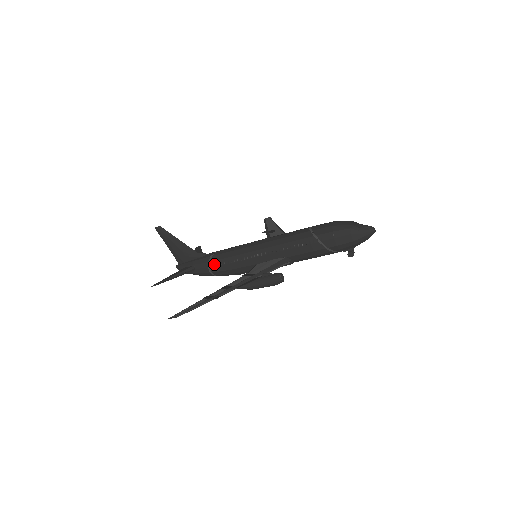
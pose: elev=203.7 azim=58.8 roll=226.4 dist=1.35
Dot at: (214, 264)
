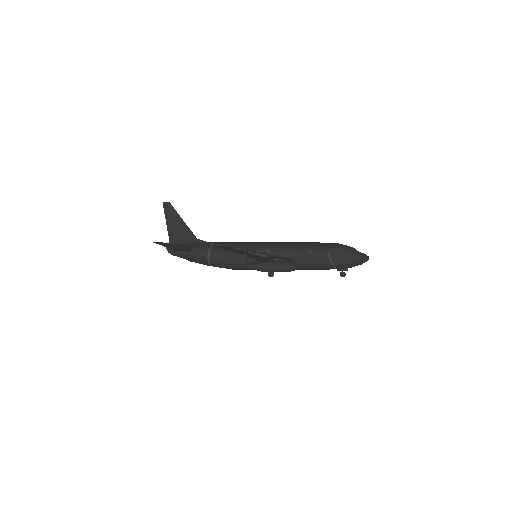
Dot at: (216, 249)
